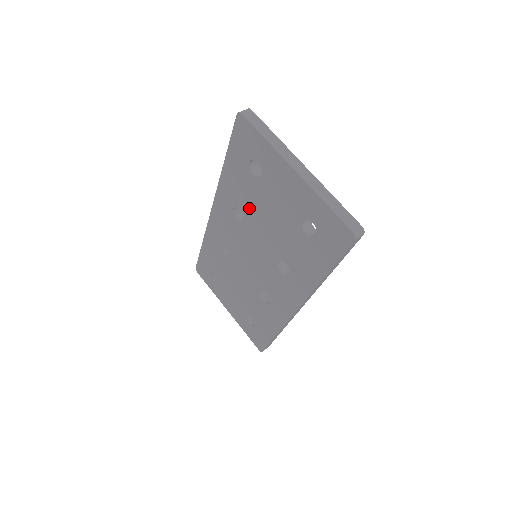
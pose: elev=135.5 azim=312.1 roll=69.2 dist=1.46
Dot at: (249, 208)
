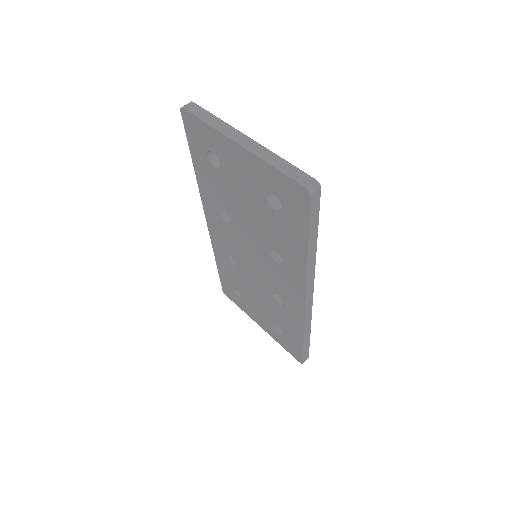
Dot at: (227, 205)
